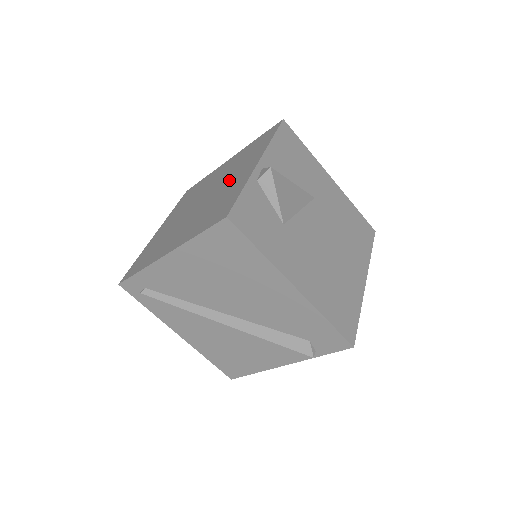
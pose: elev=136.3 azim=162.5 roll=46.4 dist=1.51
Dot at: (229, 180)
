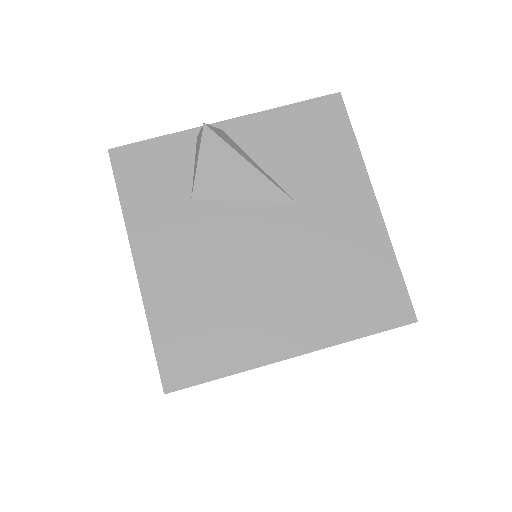
Dot at: occluded
